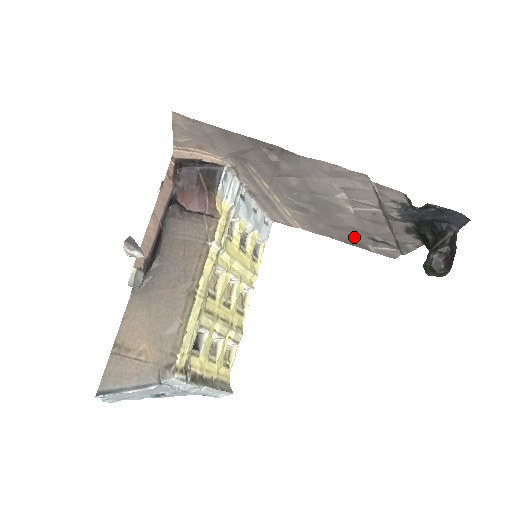
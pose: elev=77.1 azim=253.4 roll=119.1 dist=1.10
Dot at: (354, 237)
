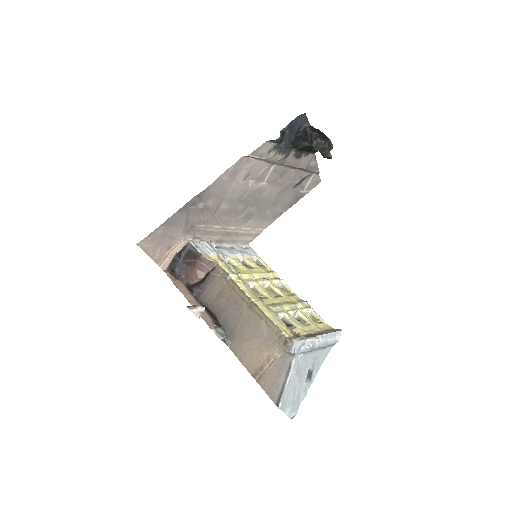
Dot at: (289, 197)
